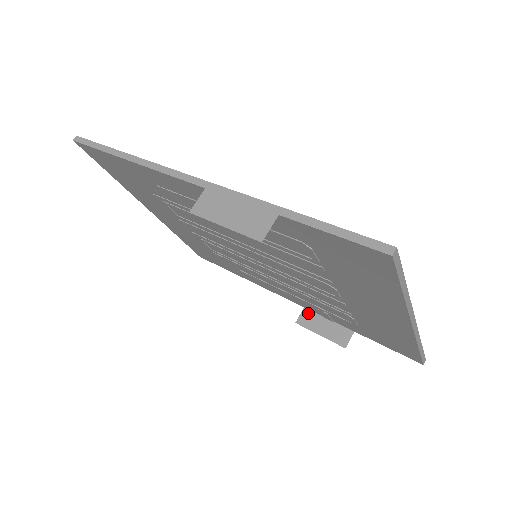
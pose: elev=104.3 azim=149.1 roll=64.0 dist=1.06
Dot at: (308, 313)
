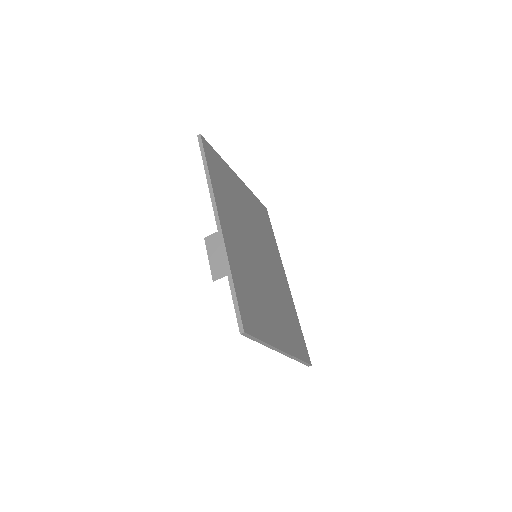
Dot at: occluded
